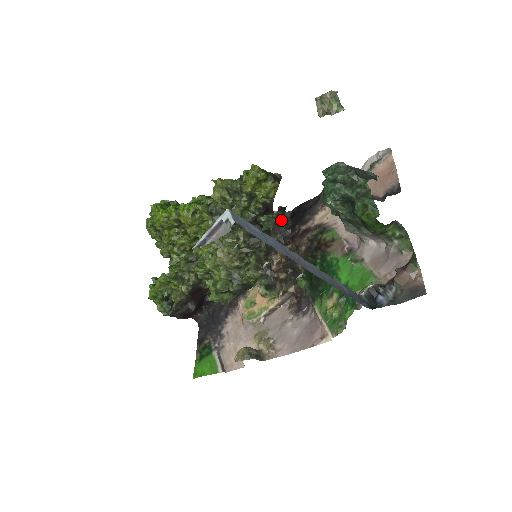
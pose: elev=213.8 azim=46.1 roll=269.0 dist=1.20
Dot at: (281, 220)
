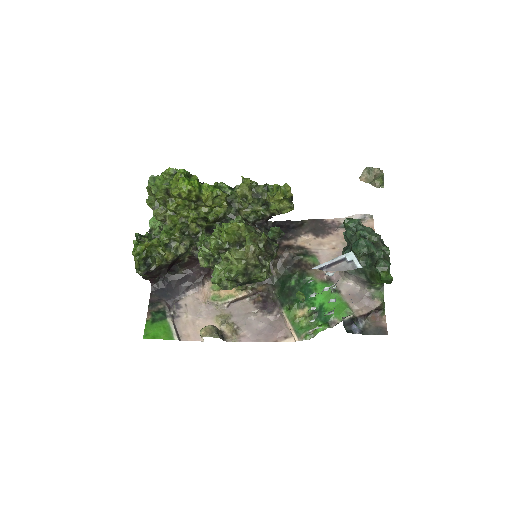
Dot at: (263, 226)
